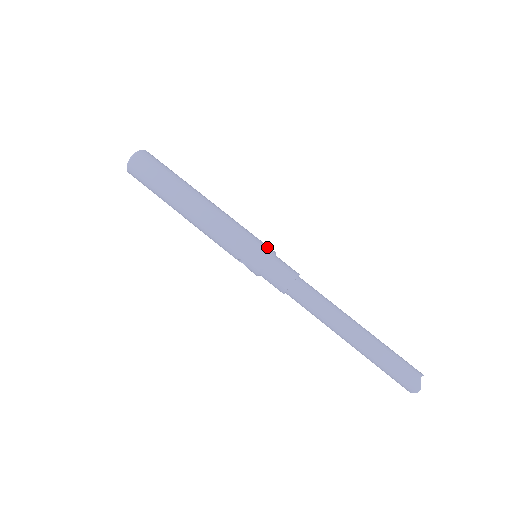
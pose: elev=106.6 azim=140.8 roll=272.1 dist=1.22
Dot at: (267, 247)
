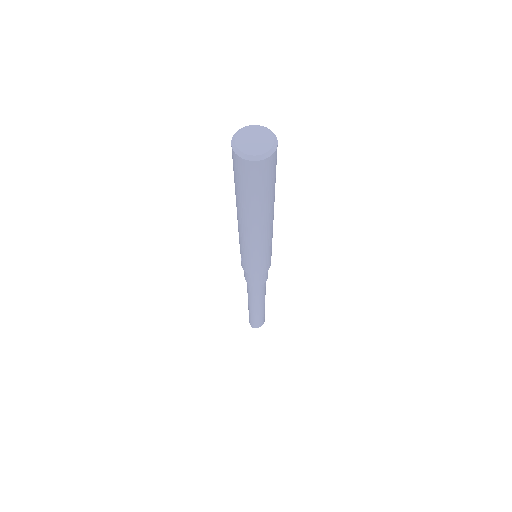
Dot at: (268, 266)
